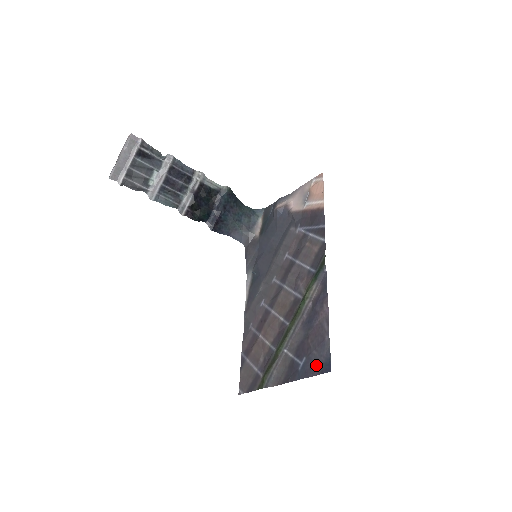
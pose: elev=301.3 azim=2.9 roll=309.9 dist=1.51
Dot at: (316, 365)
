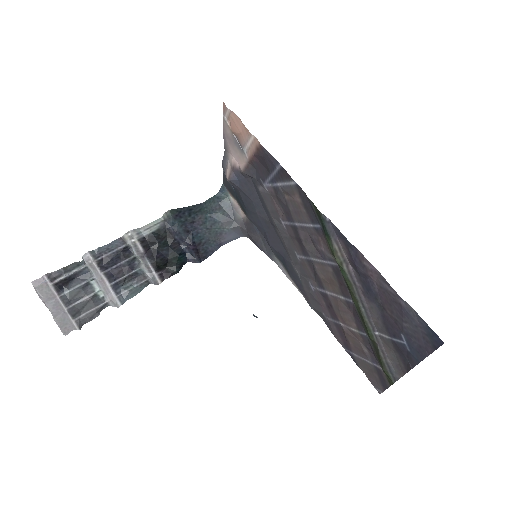
Dot at: (421, 340)
